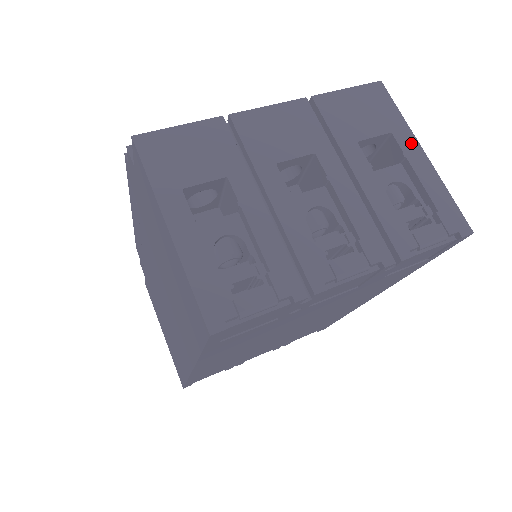
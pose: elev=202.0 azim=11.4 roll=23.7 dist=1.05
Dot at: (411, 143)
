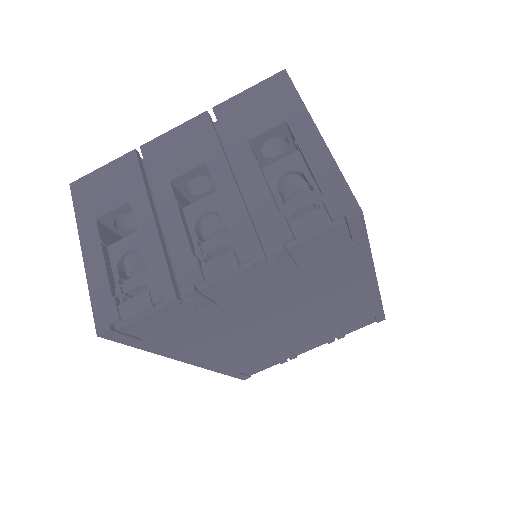
Dot at: (306, 127)
